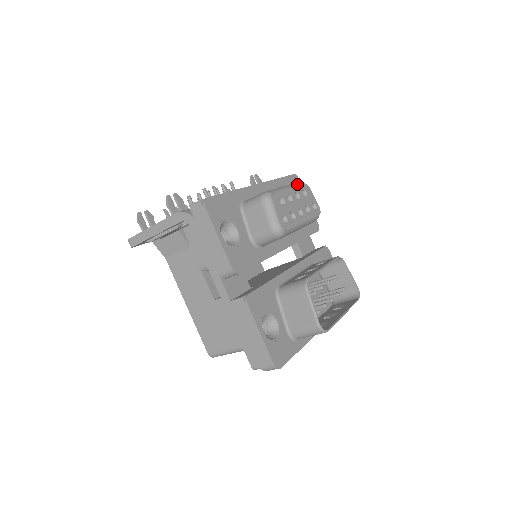
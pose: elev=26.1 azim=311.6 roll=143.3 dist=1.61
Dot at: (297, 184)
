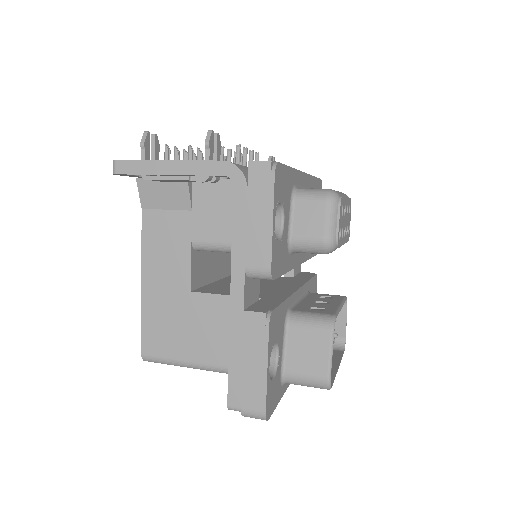
Dot at: (346, 195)
